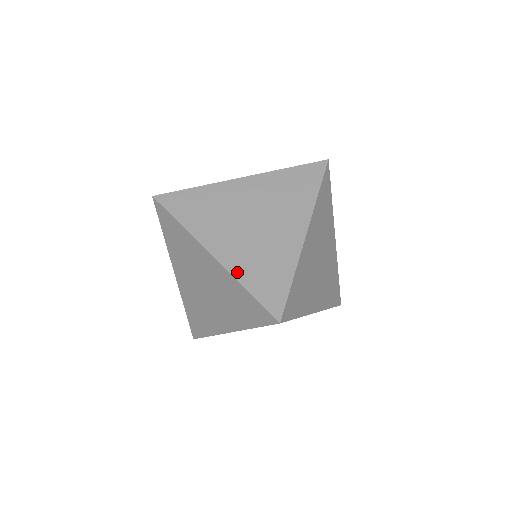
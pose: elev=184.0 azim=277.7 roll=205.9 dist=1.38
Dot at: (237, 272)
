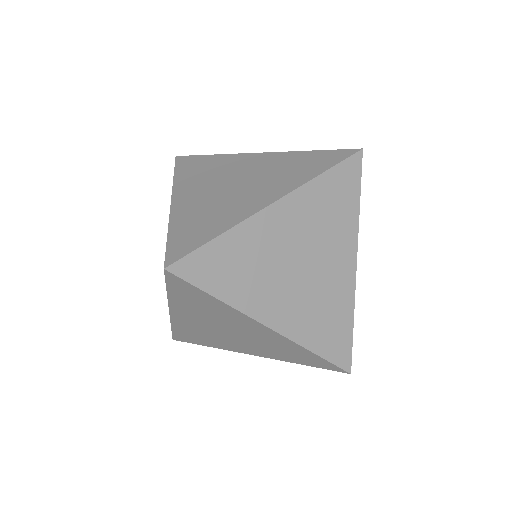
Dot at: (302, 338)
